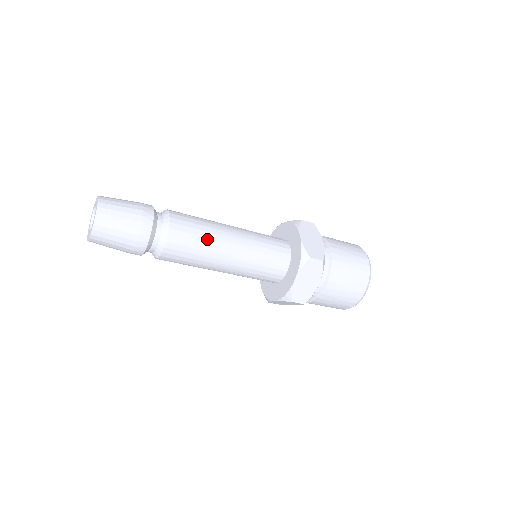
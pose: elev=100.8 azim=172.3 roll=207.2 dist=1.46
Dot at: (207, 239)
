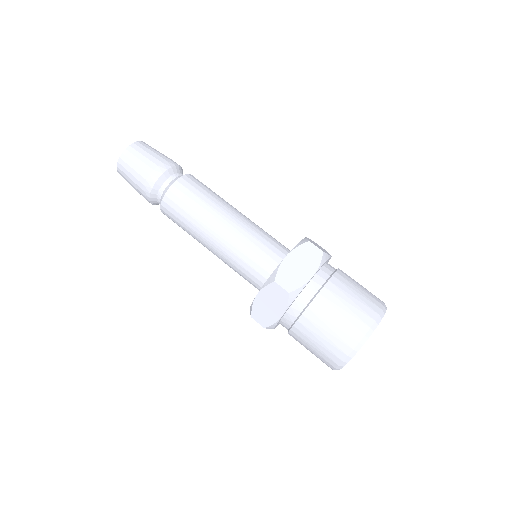
Dot at: (197, 214)
